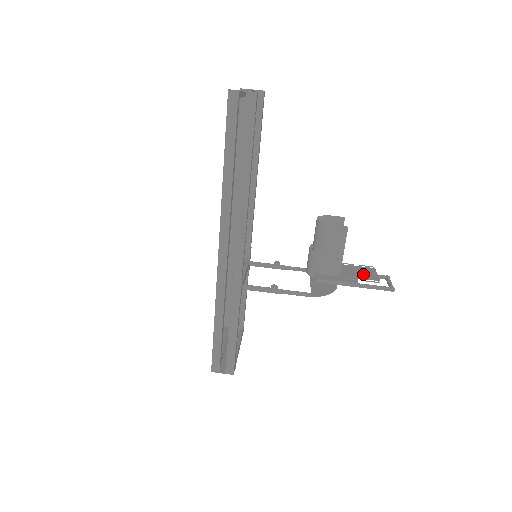
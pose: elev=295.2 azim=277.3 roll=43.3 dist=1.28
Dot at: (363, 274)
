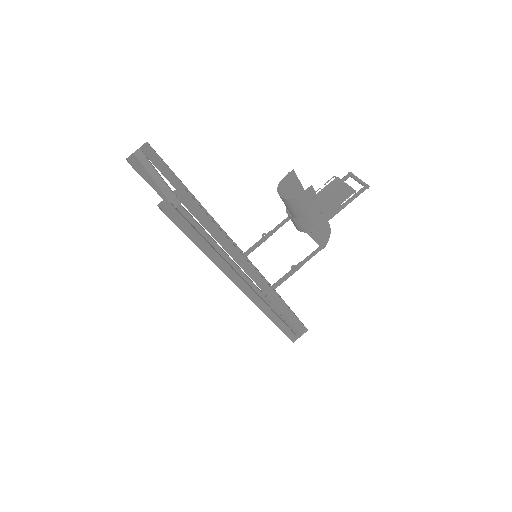
Dot at: (338, 195)
